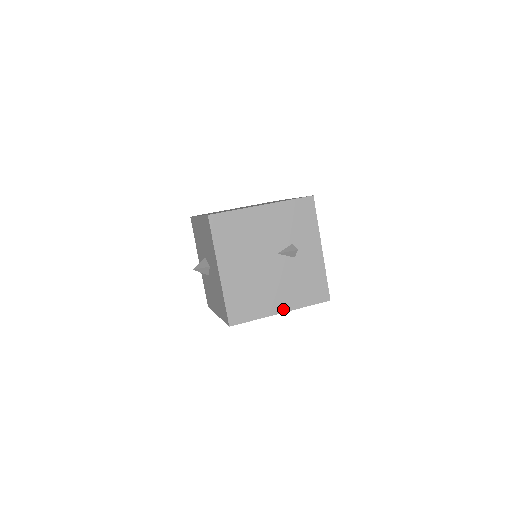
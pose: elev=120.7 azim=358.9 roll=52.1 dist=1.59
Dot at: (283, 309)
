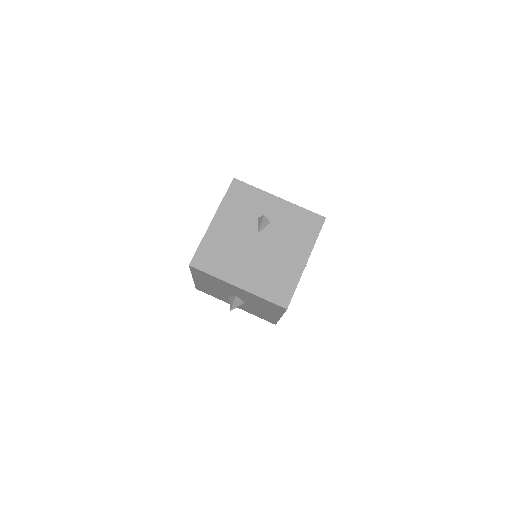
Dot at: (305, 259)
